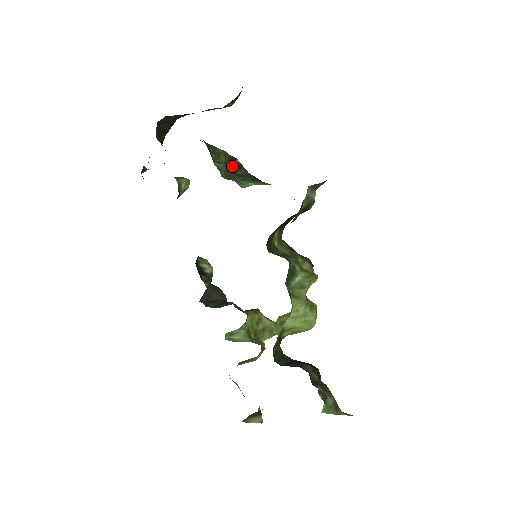
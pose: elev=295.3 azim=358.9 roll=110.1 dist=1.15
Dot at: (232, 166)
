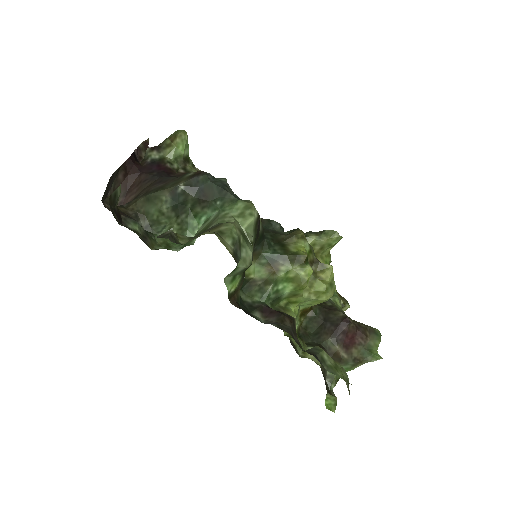
Dot at: (179, 203)
